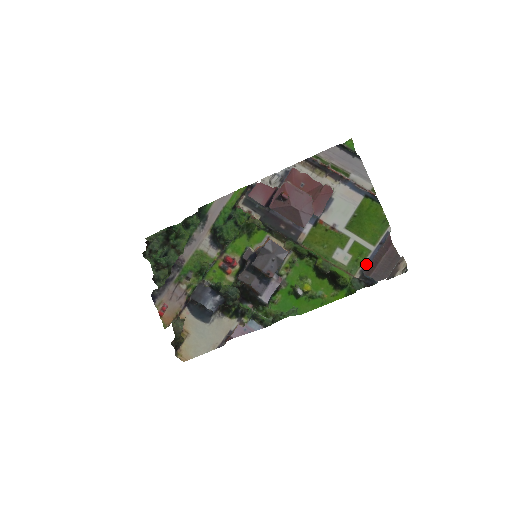
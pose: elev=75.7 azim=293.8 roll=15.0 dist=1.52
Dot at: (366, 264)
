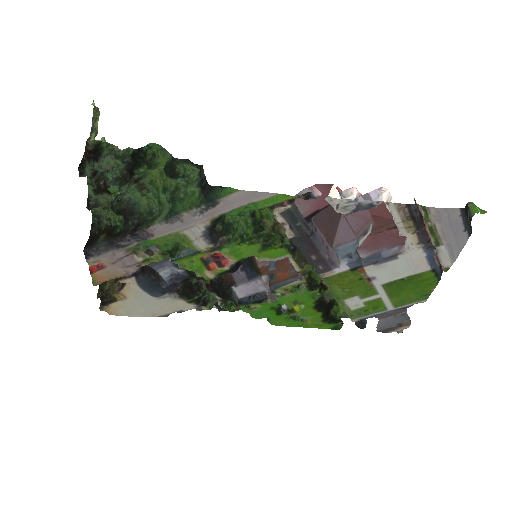
Dot at: (372, 316)
